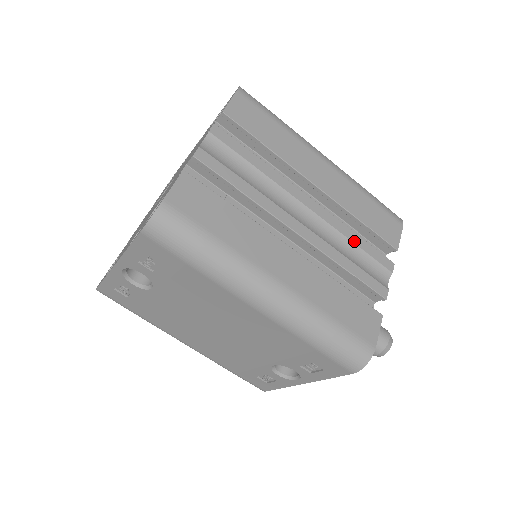
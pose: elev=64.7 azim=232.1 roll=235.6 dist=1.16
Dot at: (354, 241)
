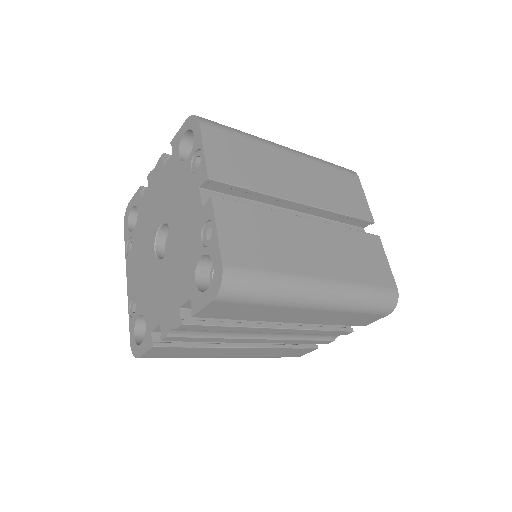
Dot at: occluded
